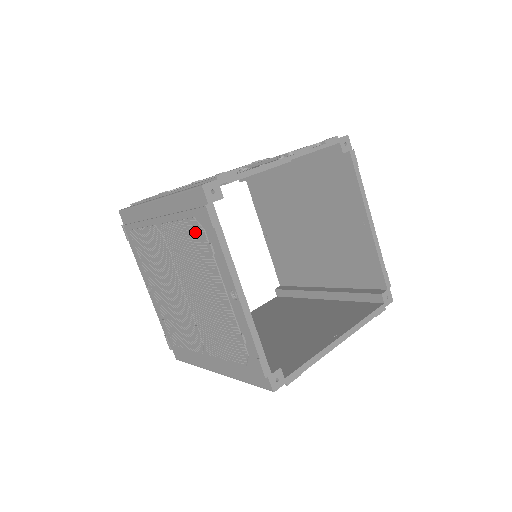
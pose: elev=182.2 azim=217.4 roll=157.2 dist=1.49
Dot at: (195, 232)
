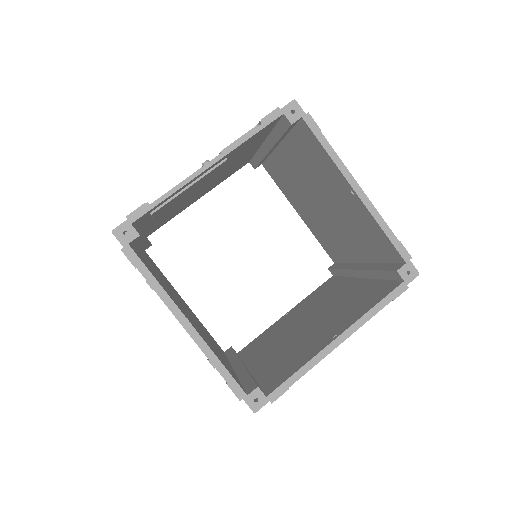
Dot at: occluded
